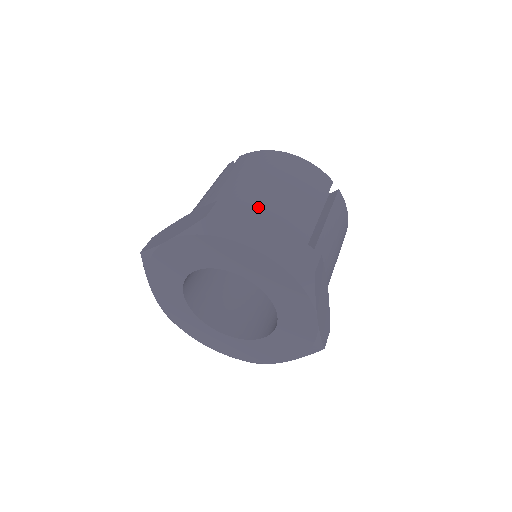
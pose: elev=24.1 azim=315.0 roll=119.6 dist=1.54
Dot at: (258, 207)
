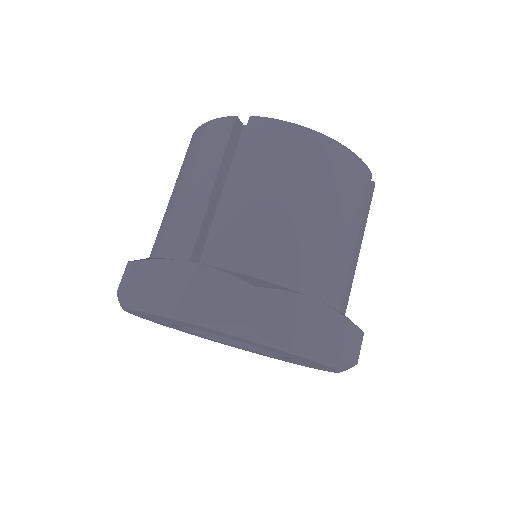
Dot at: (298, 267)
